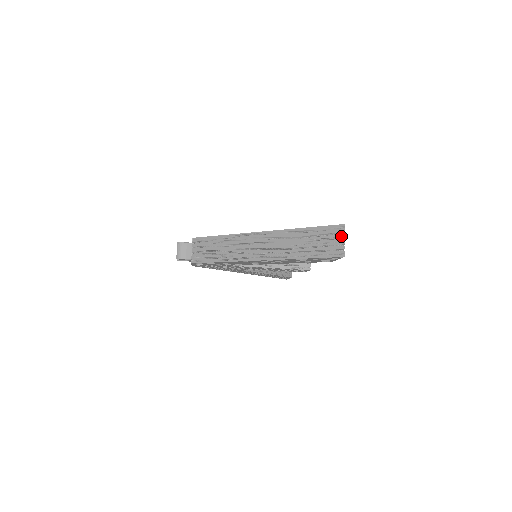
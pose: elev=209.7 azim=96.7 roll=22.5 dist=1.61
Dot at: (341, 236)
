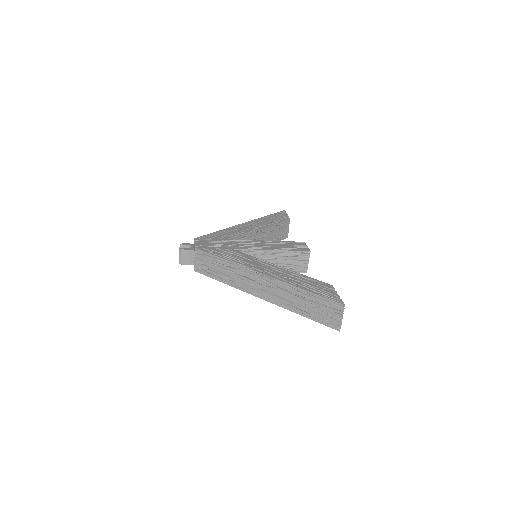
Dot at: (340, 314)
